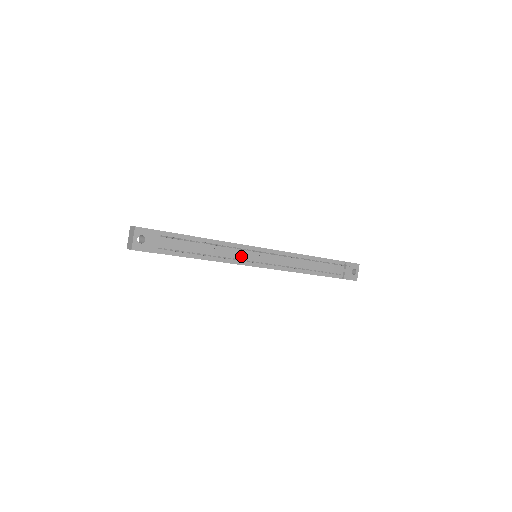
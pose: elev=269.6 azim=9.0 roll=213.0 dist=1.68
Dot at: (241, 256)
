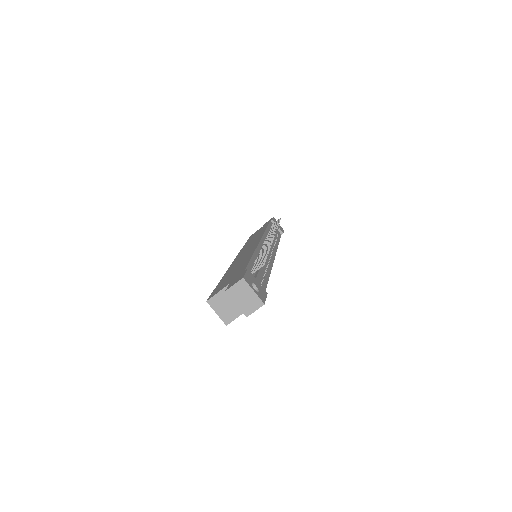
Dot at: (269, 254)
